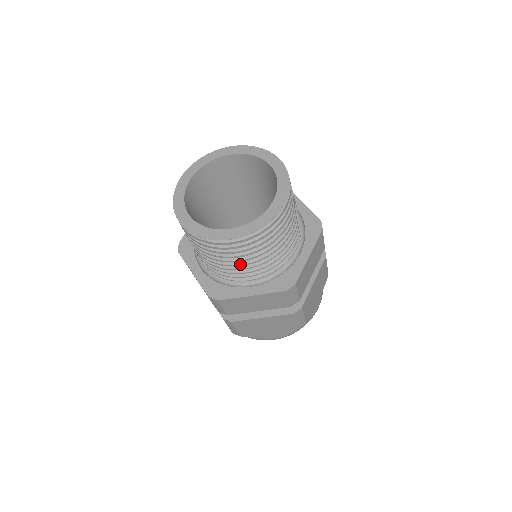
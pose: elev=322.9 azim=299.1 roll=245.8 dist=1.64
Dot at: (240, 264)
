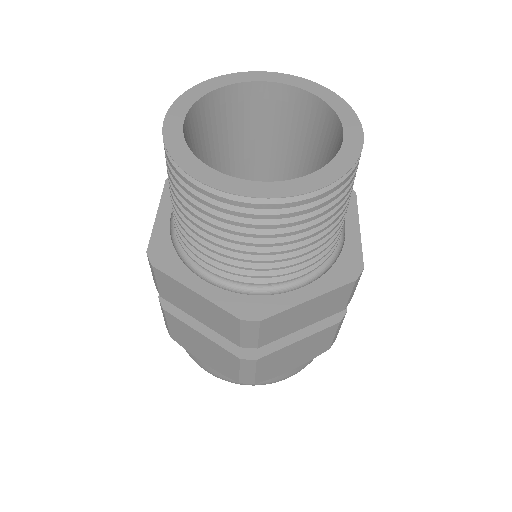
Dot at: (302, 245)
